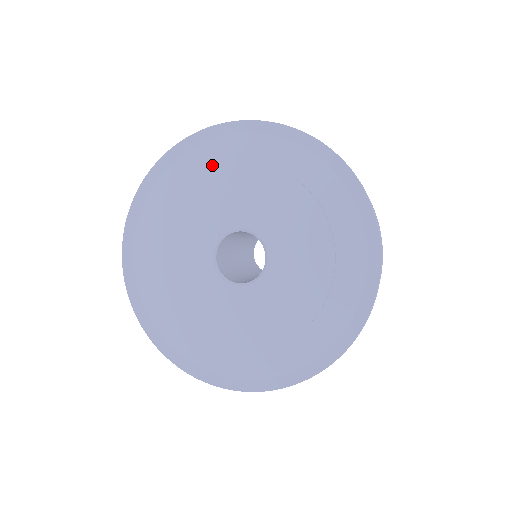
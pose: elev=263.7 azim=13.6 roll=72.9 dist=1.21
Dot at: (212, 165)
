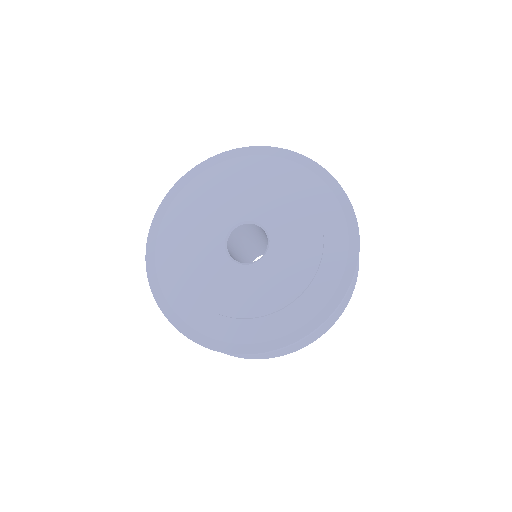
Dot at: (297, 184)
